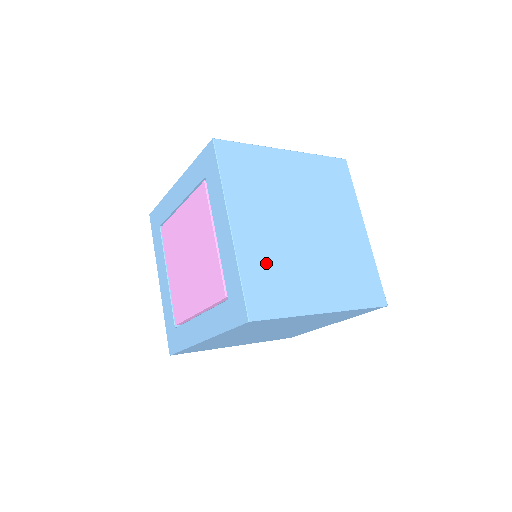
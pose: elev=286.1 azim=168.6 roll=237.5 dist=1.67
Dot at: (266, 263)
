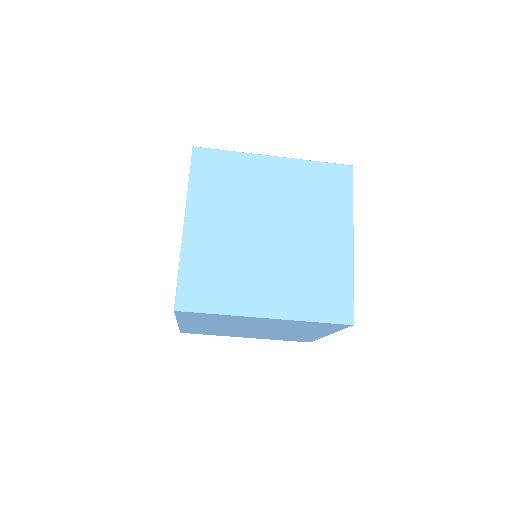
Dot at: (211, 262)
